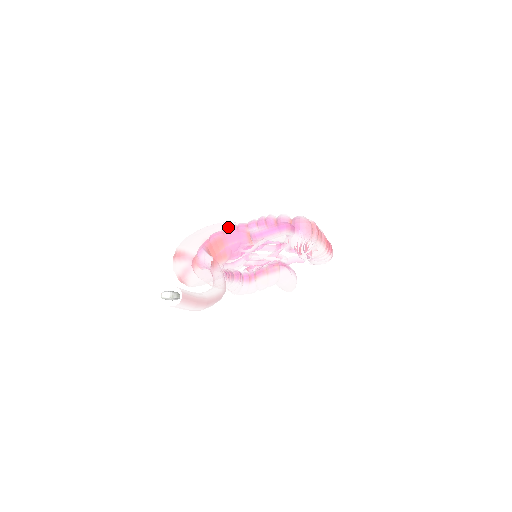
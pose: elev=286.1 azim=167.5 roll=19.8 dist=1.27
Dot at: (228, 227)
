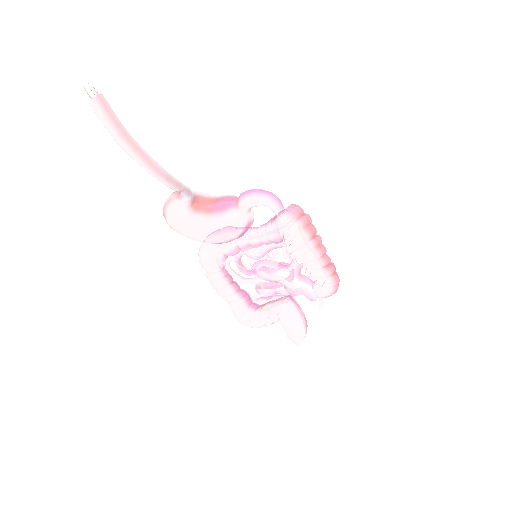
Dot at: (228, 195)
